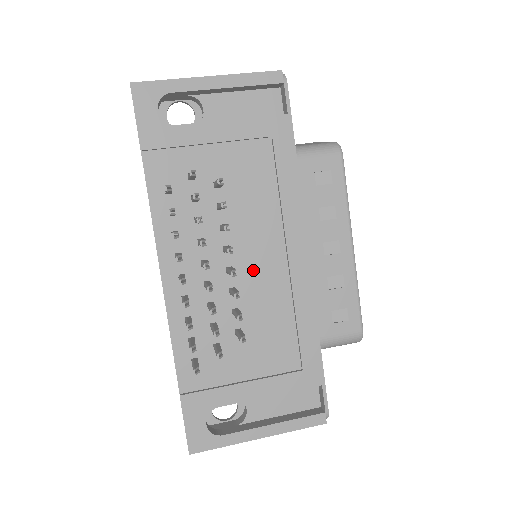
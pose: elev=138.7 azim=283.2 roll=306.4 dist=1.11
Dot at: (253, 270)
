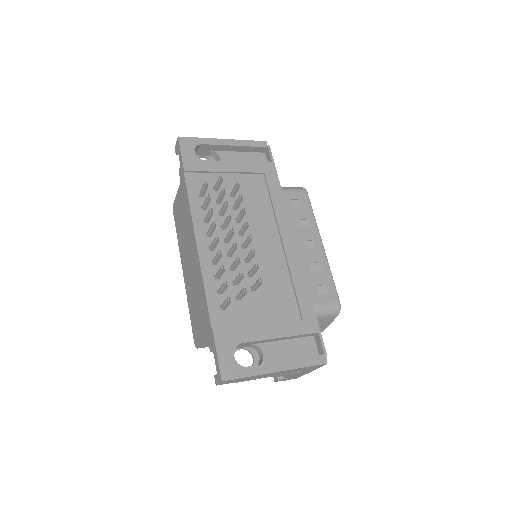
Dot at: (260, 249)
